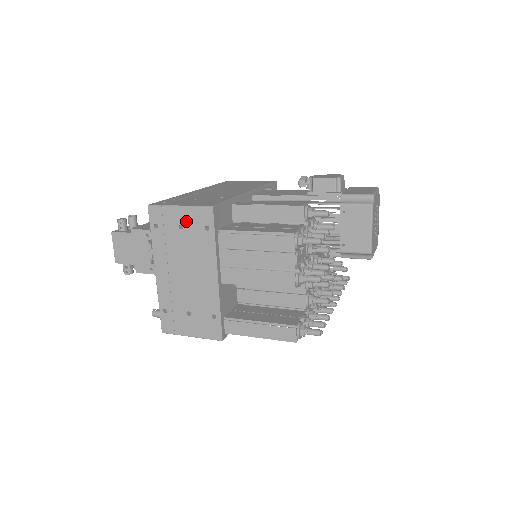
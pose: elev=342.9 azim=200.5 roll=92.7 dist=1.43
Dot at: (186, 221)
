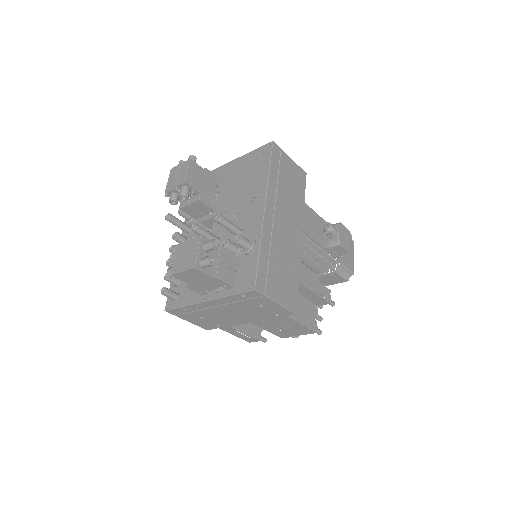
Dot at: (269, 307)
